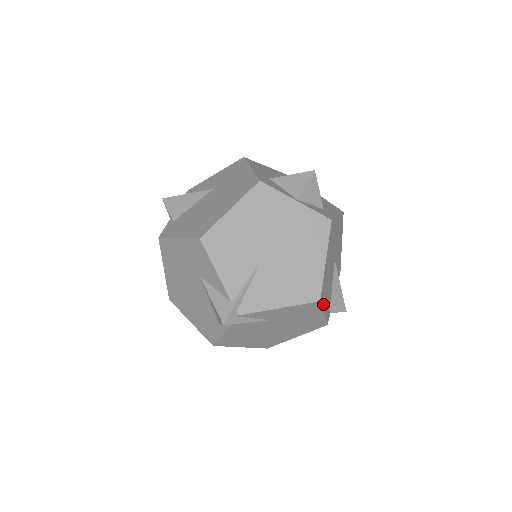
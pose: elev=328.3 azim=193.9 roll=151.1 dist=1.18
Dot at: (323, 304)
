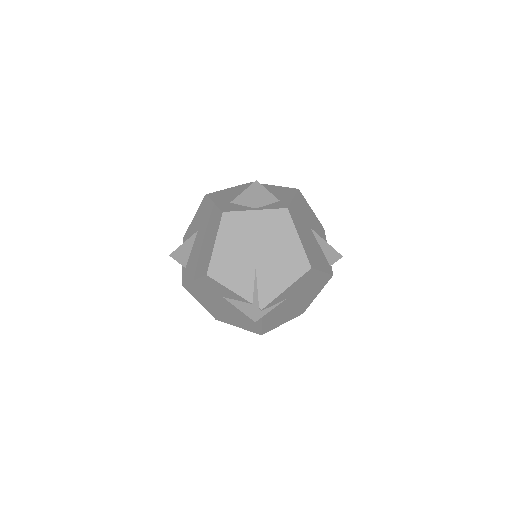
Dot at: (317, 267)
